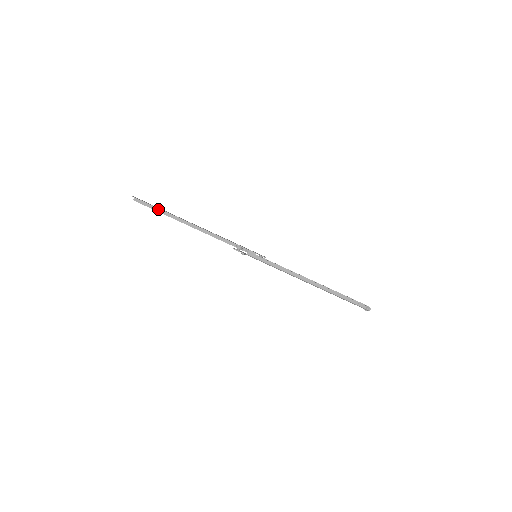
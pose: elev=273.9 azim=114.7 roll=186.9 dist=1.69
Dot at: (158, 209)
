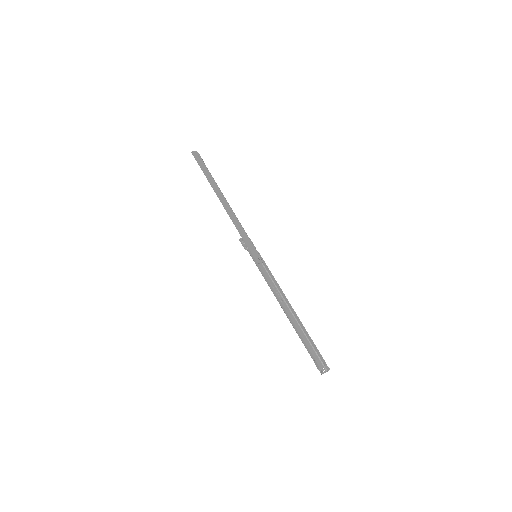
Dot at: (208, 171)
